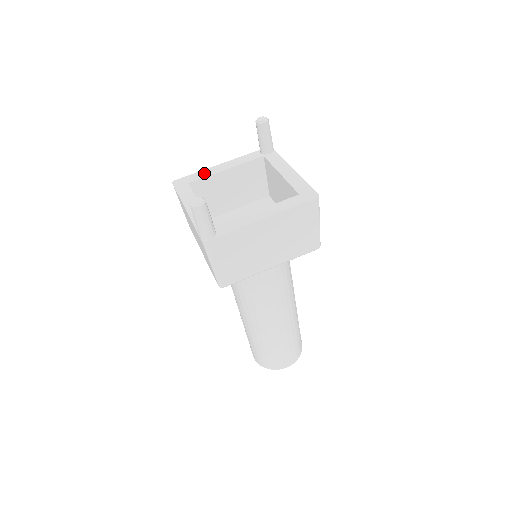
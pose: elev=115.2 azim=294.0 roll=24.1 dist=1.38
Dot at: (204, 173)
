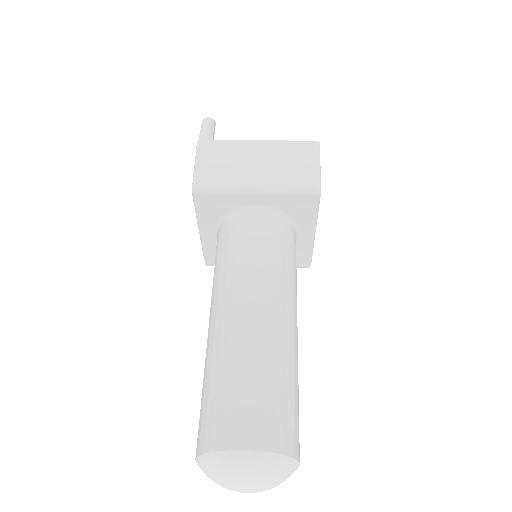
Dot at: occluded
